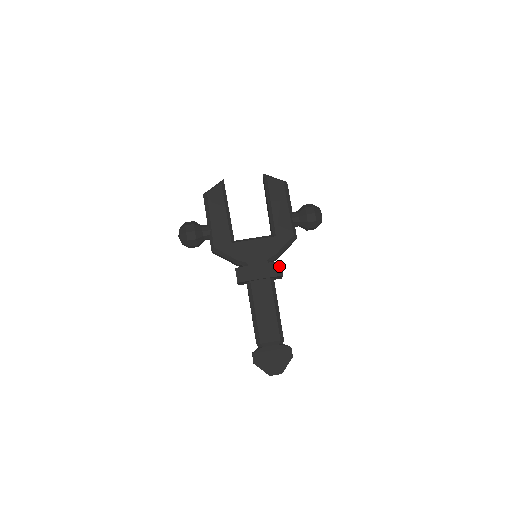
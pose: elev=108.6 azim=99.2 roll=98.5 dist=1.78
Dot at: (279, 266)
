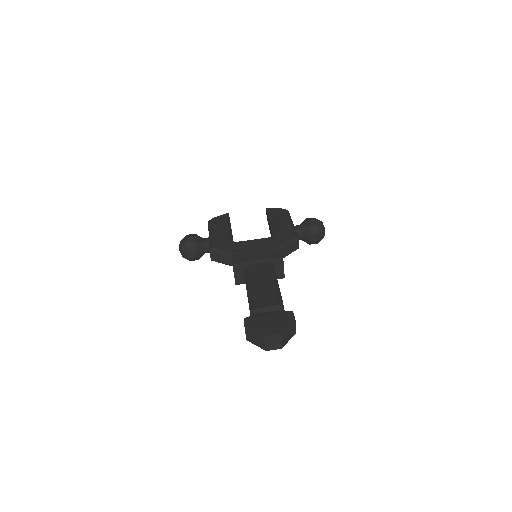
Dot at: (279, 251)
